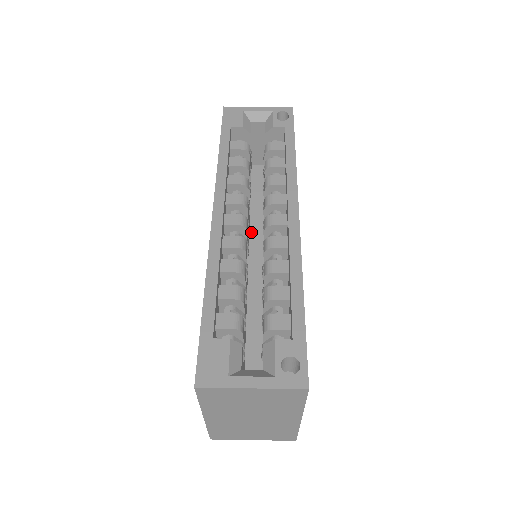
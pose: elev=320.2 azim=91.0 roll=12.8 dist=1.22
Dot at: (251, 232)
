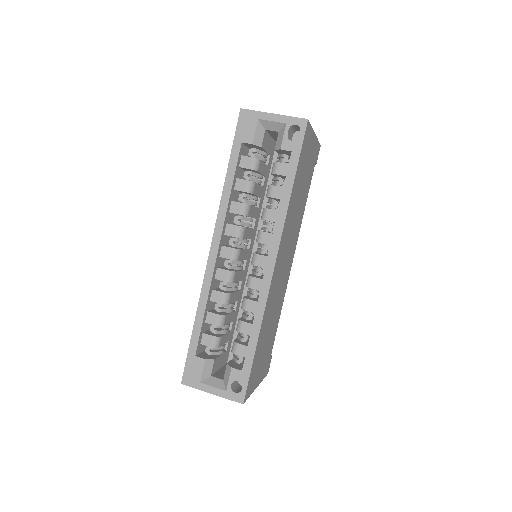
Dot at: (259, 227)
